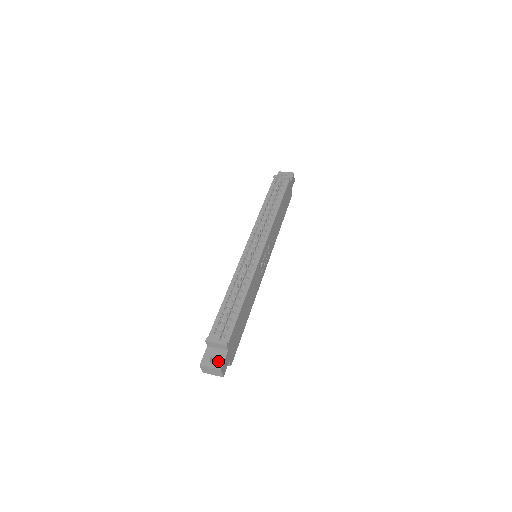
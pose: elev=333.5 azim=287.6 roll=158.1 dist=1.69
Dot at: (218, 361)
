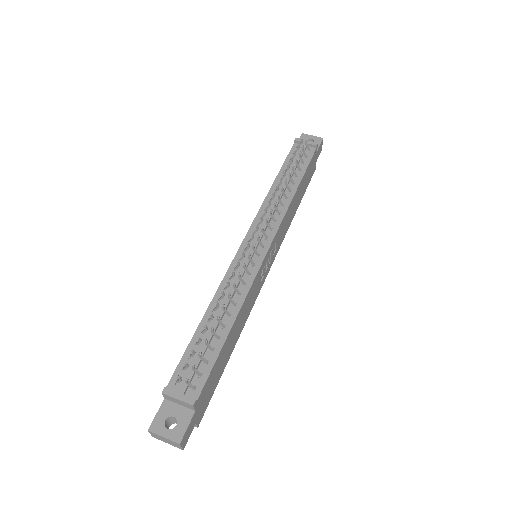
Dot at: (177, 428)
